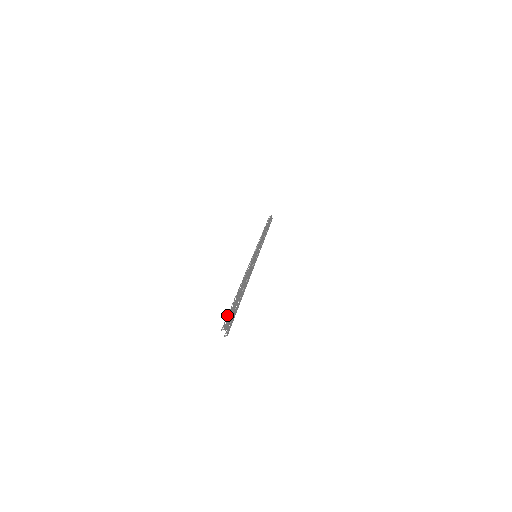
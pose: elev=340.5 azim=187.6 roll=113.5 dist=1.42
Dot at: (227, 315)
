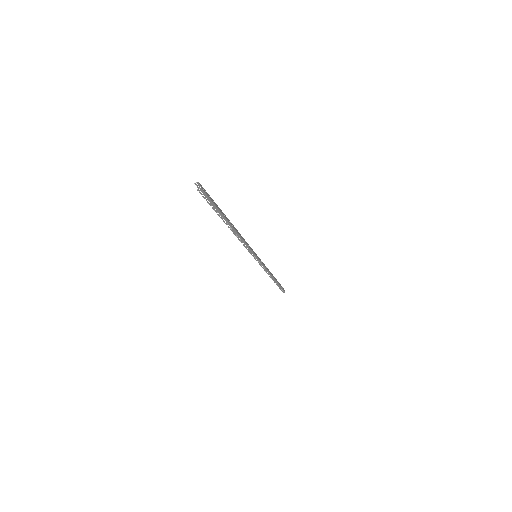
Dot at: occluded
